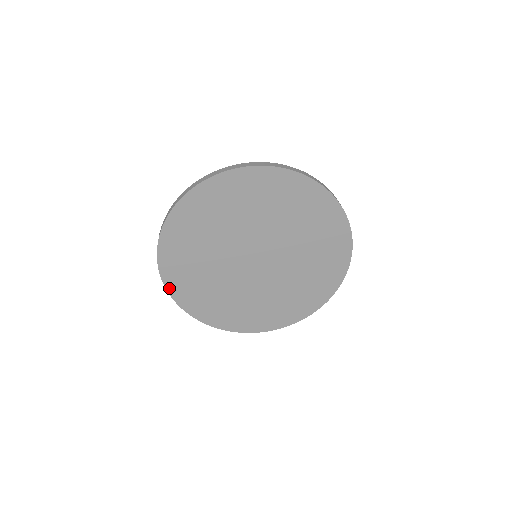
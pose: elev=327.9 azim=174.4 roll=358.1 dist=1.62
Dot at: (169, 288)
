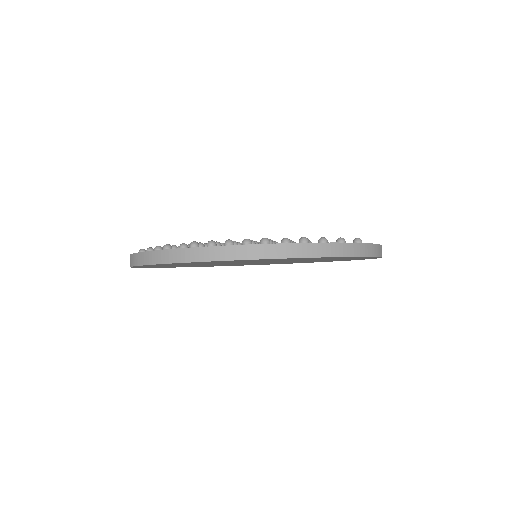
Dot at: (168, 267)
